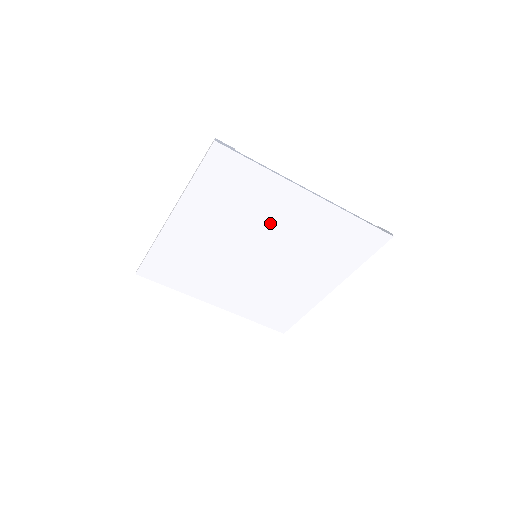
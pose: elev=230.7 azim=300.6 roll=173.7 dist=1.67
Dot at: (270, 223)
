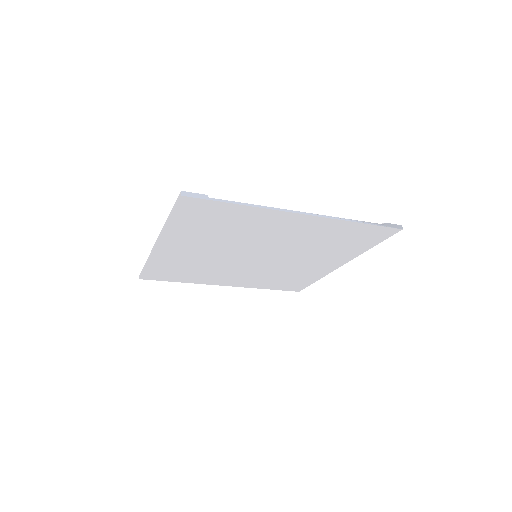
Dot at: (264, 237)
